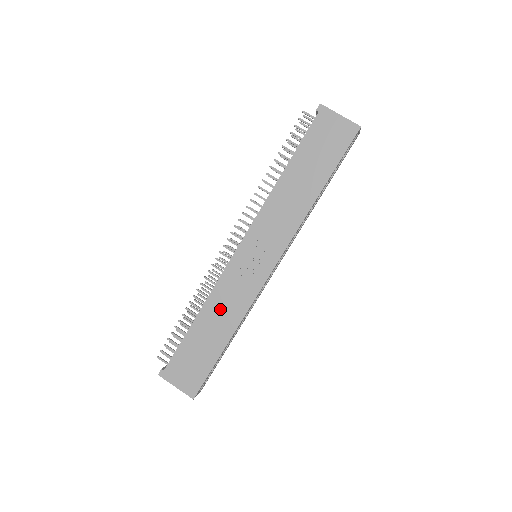
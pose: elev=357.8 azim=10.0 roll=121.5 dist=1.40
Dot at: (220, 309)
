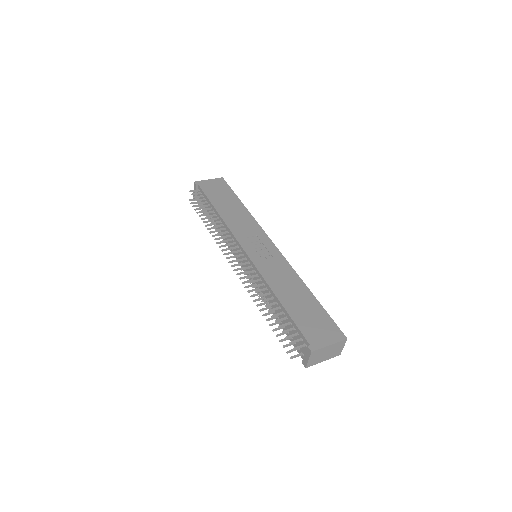
Dot at: (282, 282)
